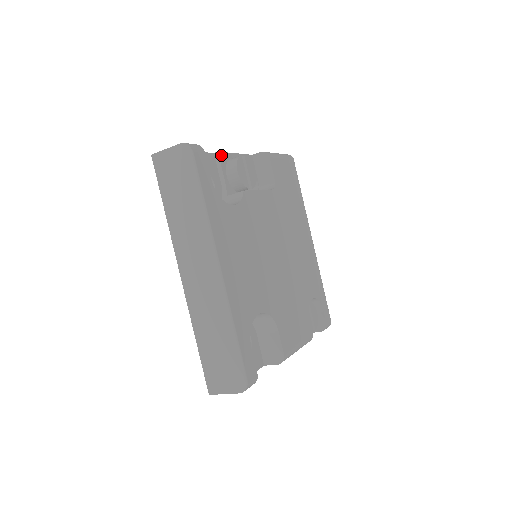
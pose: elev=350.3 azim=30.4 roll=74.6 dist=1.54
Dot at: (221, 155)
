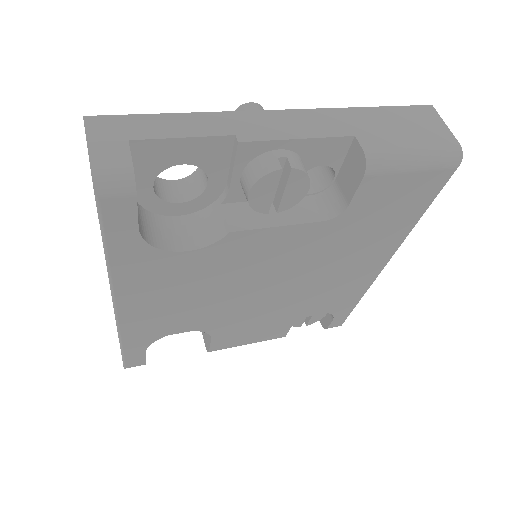
Dot at: (245, 146)
